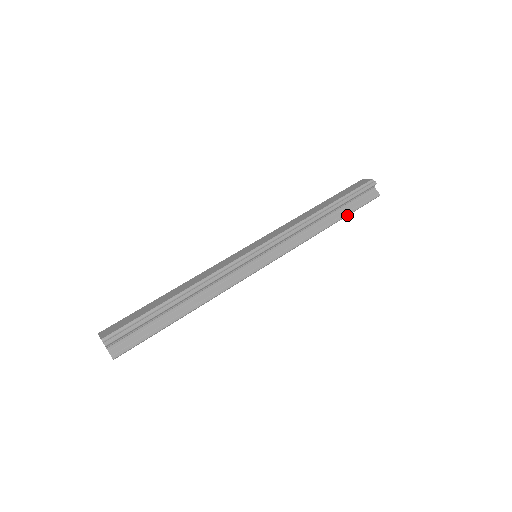
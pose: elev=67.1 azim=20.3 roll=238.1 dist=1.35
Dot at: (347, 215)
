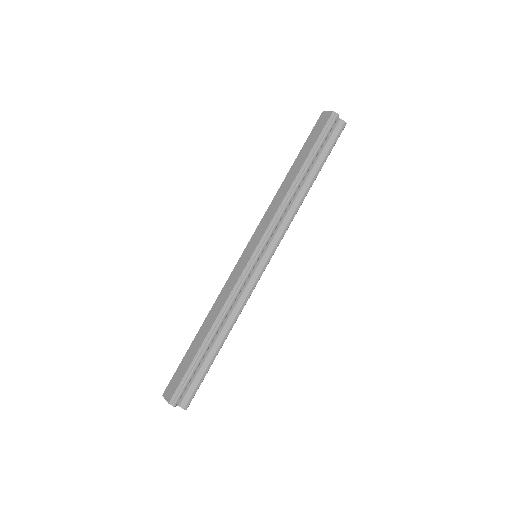
Dot at: occluded
